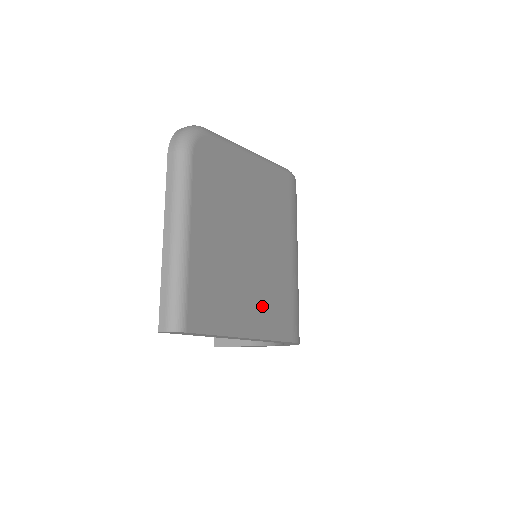
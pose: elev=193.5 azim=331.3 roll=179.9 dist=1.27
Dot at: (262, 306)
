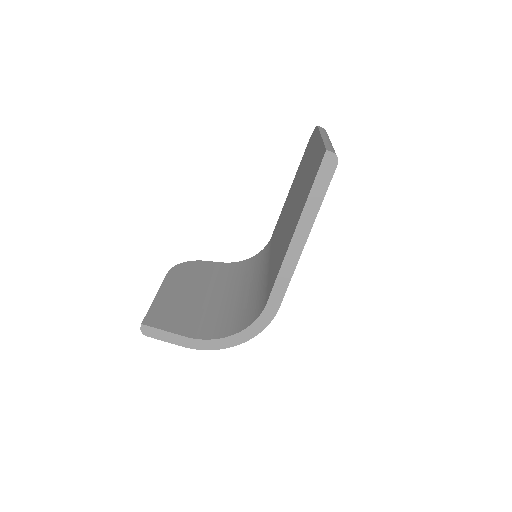
Dot at: occluded
